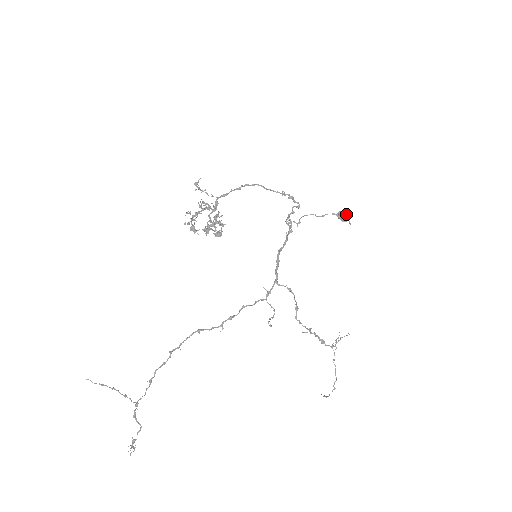
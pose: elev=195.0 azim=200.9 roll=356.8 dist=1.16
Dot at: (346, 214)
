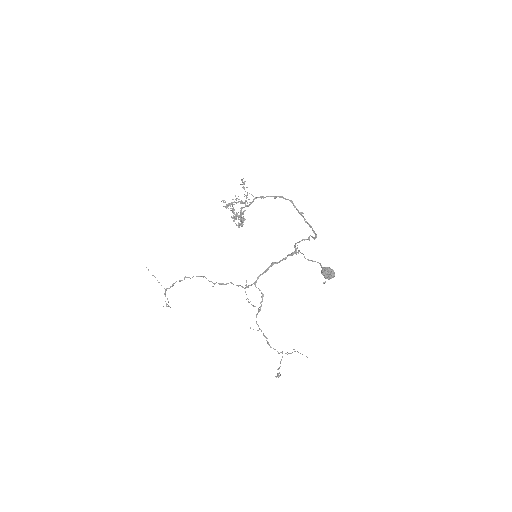
Dot at: (323, 273)
